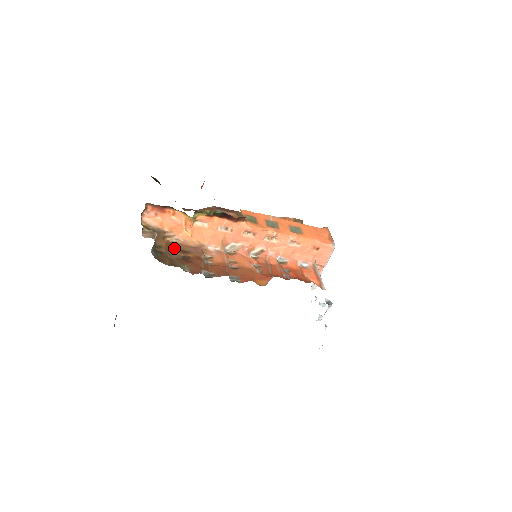
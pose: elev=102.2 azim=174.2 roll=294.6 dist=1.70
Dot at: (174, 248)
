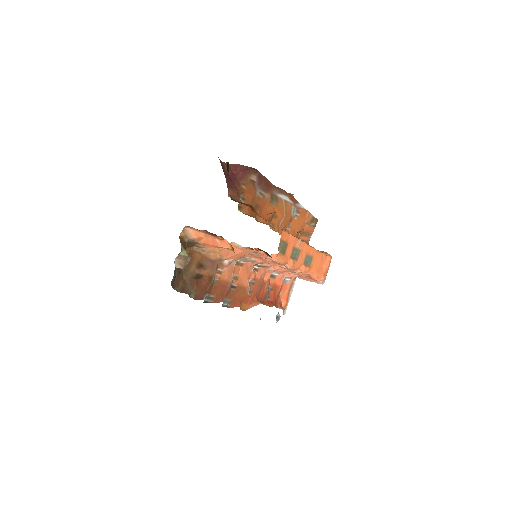
Dot at: (194, 261)
